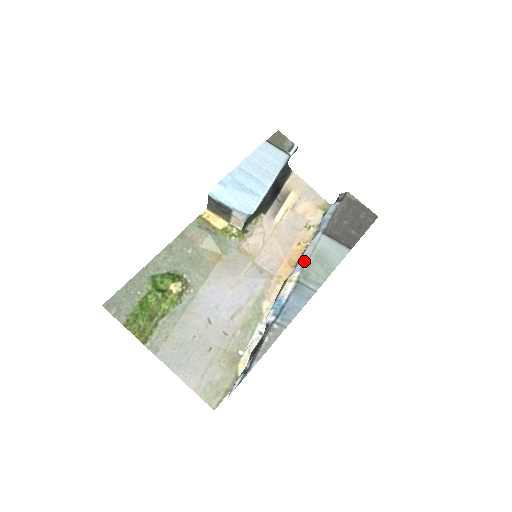
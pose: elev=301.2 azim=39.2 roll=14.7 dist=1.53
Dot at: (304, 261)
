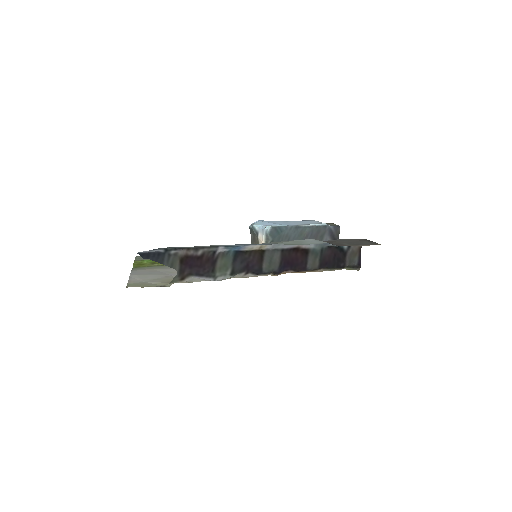
Dot at: occluded
